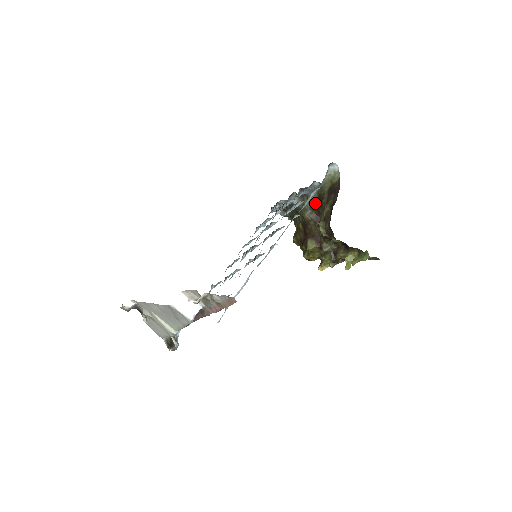
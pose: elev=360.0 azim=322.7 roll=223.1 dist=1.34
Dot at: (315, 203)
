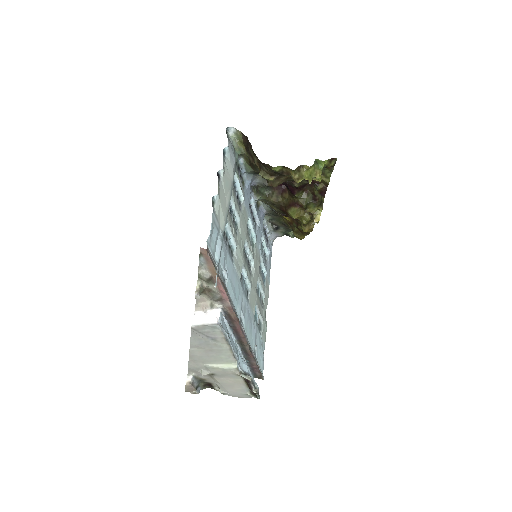
Dot at: (265, 182)
